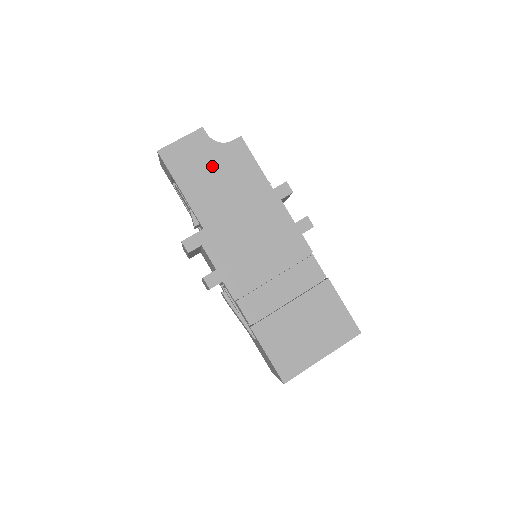
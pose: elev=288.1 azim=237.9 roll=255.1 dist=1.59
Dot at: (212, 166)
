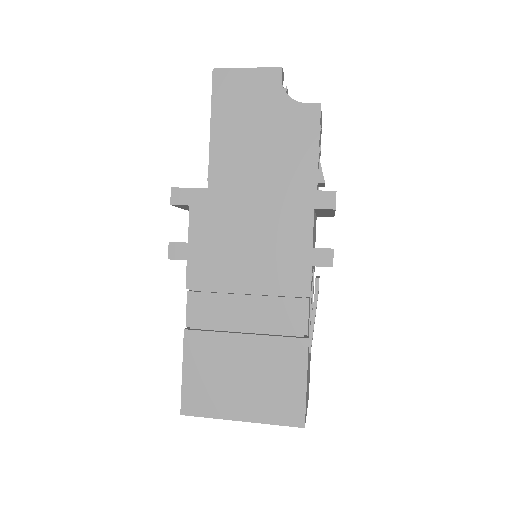
Dot at: (263, 121)
